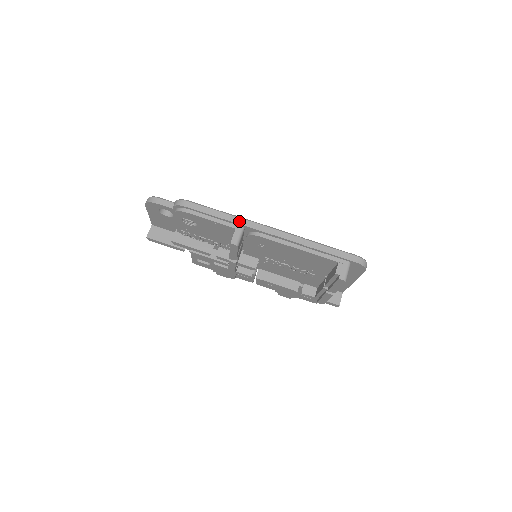
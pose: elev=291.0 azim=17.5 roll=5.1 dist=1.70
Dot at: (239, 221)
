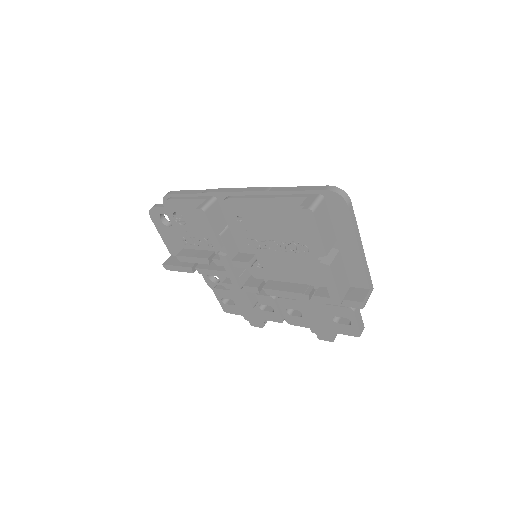
Dot at: (210, 191)
